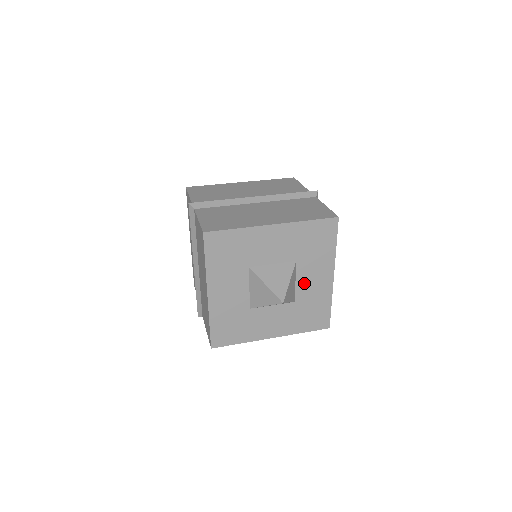
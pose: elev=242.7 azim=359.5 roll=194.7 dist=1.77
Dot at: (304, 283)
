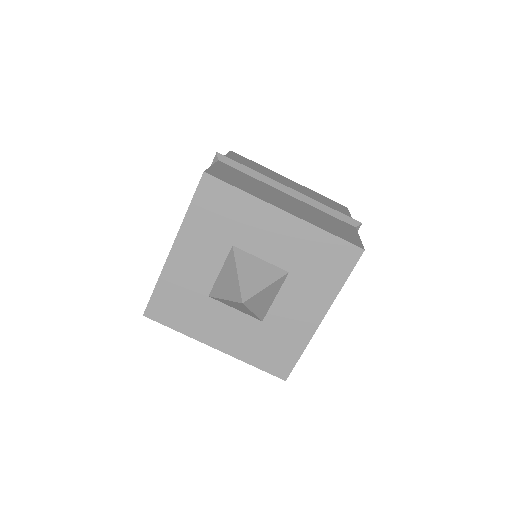
Dot at: (284, 305)
